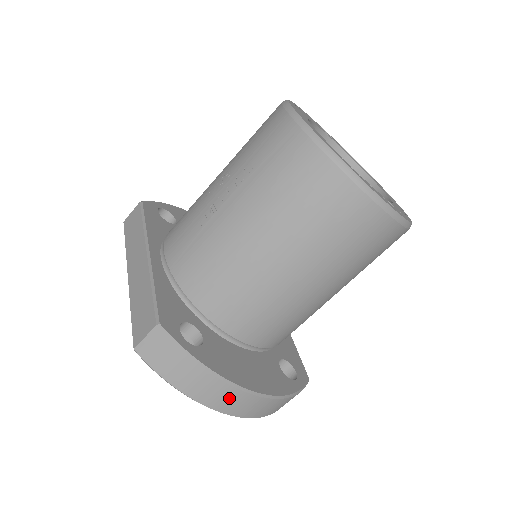
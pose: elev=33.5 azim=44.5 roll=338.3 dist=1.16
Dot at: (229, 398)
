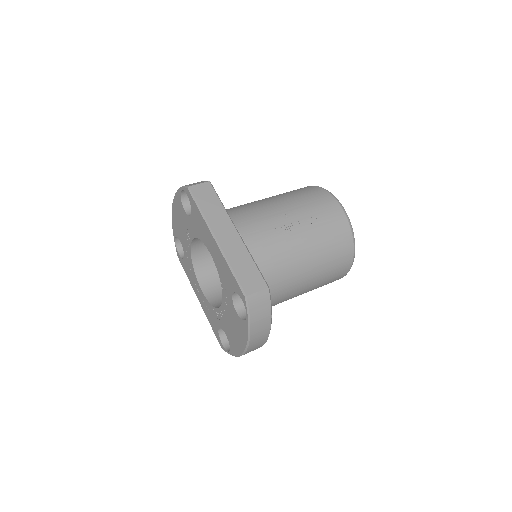
Dot at: (260, 341)
